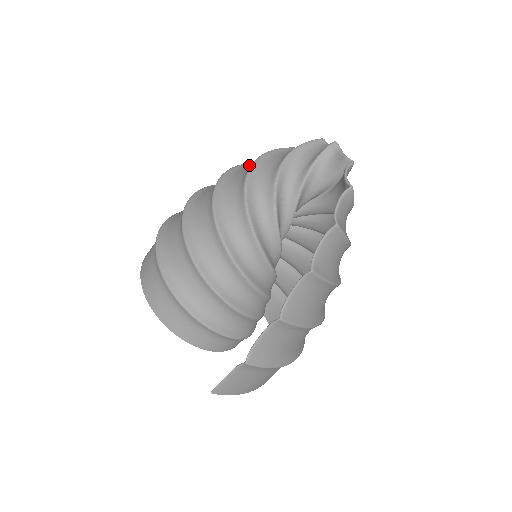
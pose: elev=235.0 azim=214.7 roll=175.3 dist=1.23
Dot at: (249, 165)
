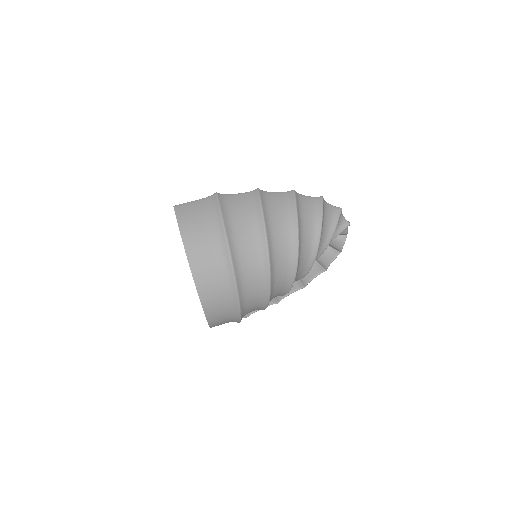
Dot at: occluded
